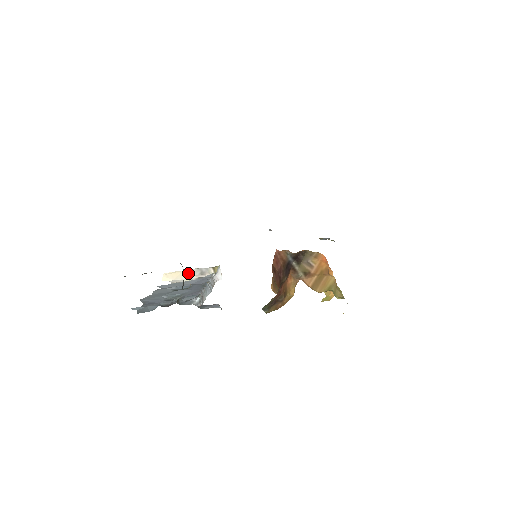
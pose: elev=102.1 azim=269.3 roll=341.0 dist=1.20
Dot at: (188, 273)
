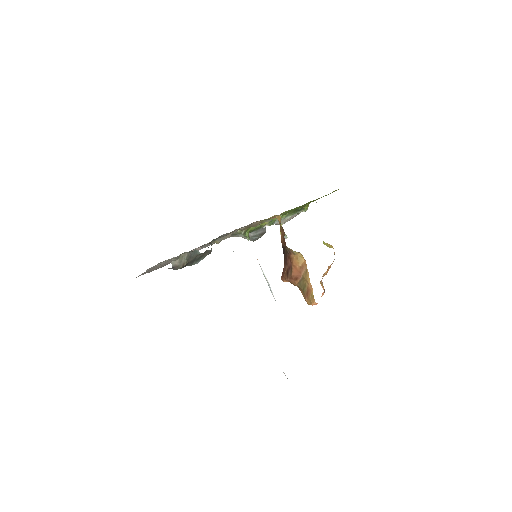
Dot at: occluded
